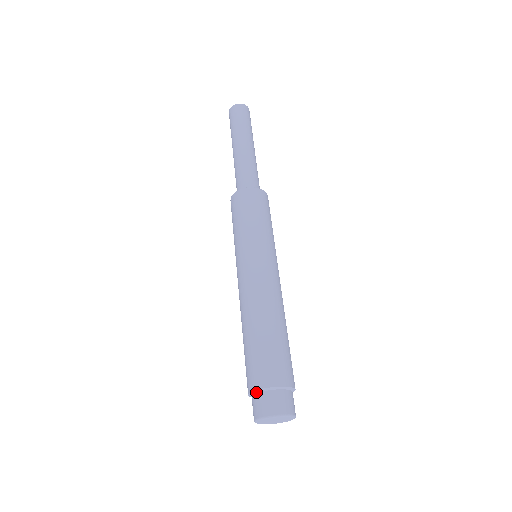
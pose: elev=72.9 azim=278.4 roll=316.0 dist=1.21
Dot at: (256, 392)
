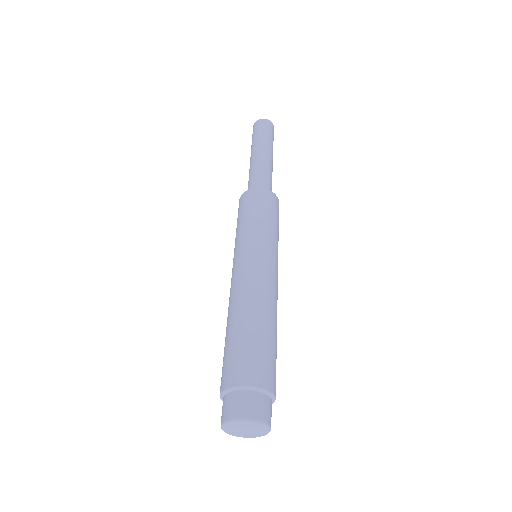
Dot at: (232, 390)
